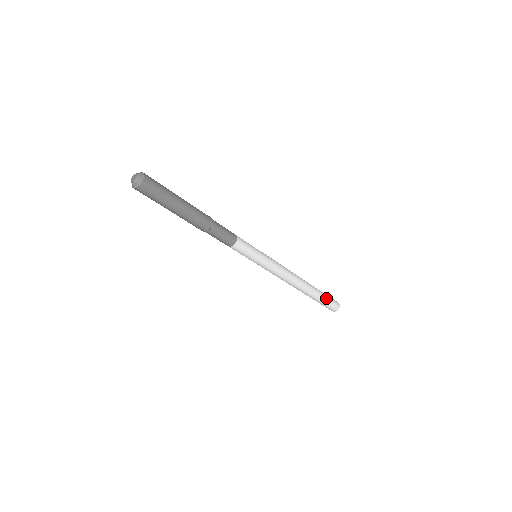
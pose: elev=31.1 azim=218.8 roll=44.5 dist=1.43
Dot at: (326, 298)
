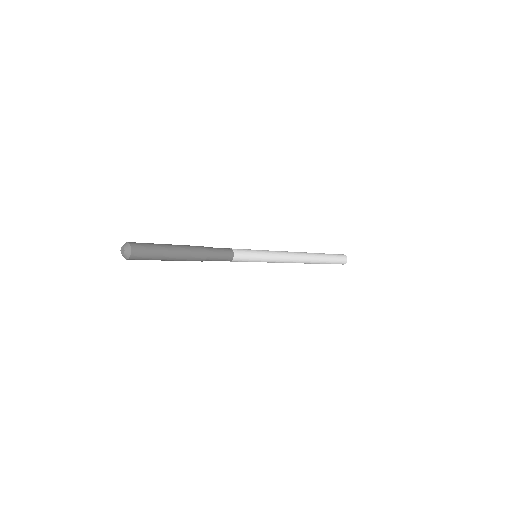
Dot at: (332, 261)
